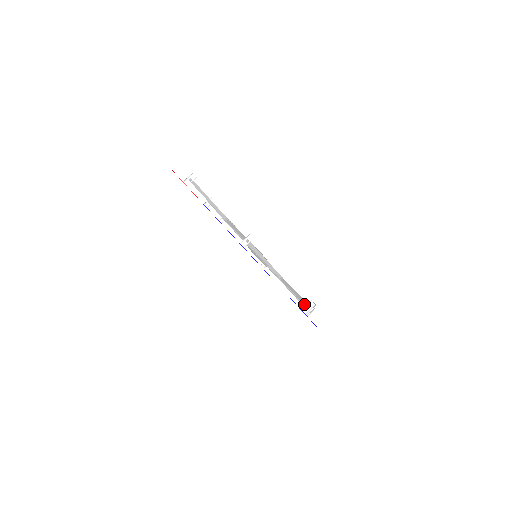
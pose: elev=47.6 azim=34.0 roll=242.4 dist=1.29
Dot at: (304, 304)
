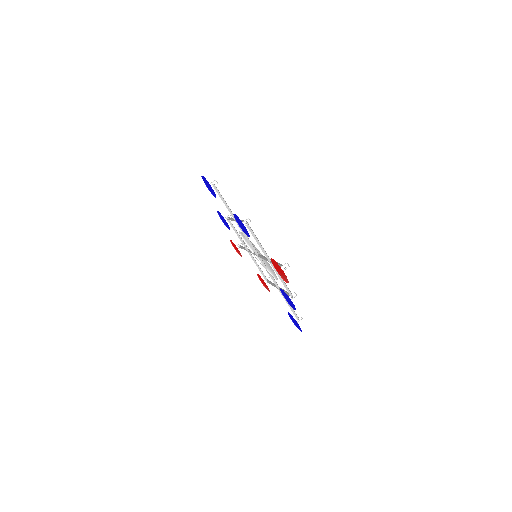
Dot at: (295, 315)
